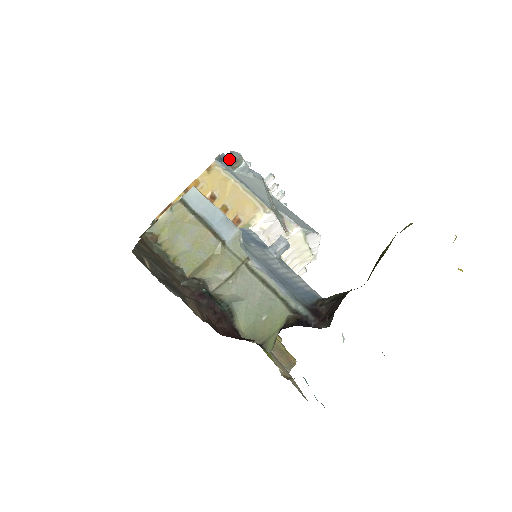
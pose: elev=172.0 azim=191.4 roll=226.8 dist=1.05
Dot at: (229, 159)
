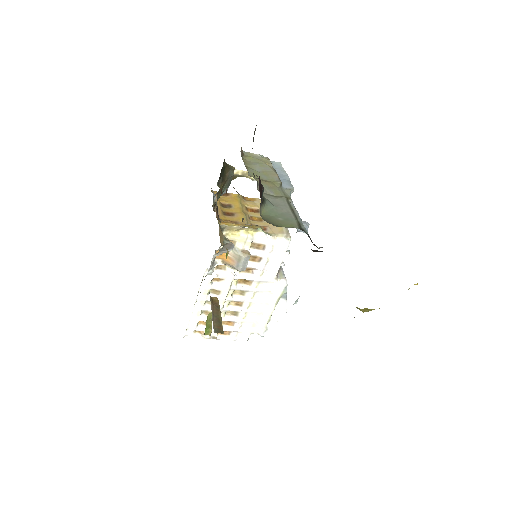
Dot at: occluded
